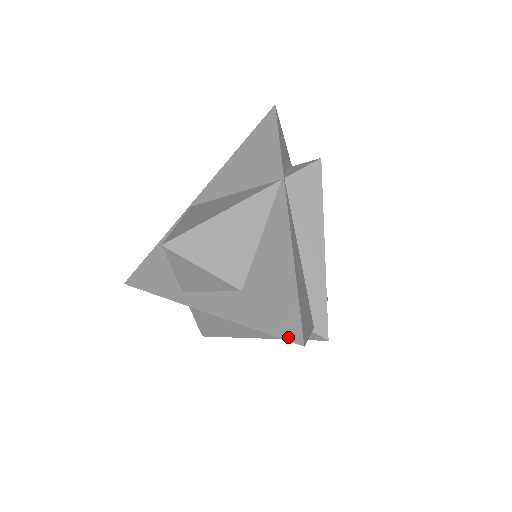
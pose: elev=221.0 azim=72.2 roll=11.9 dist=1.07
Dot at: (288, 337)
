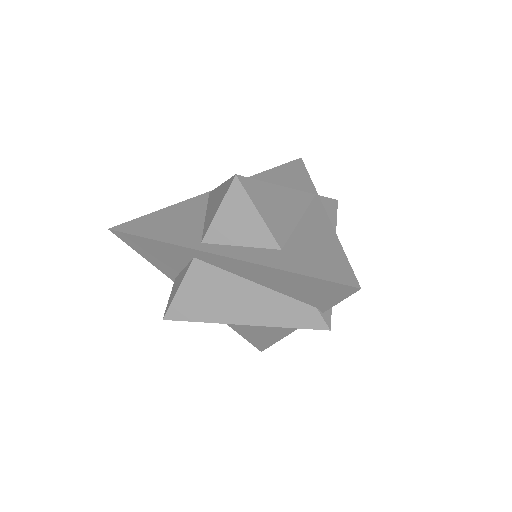
Dot at: (342, 282)
